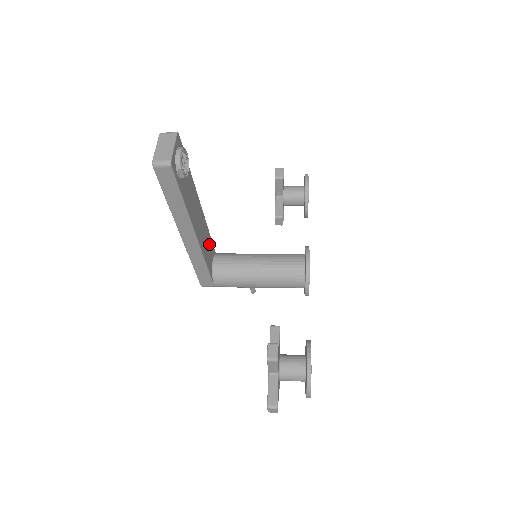
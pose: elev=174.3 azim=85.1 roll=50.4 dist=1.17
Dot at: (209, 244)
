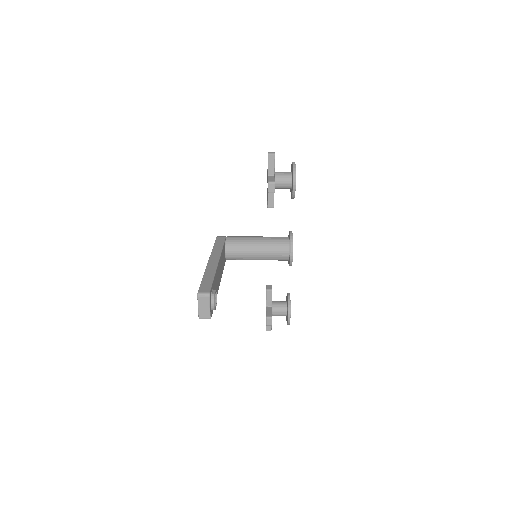
Dot at: (223, 254)
